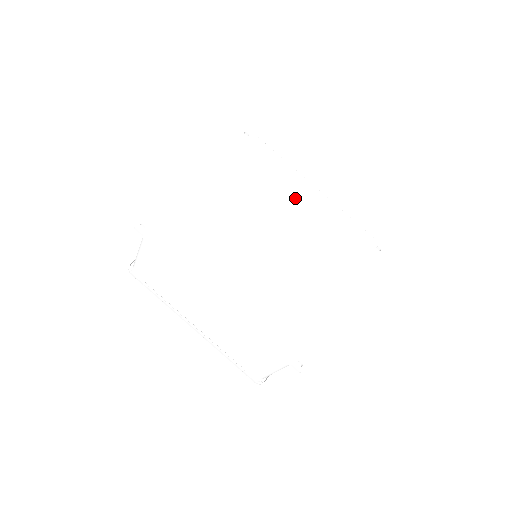
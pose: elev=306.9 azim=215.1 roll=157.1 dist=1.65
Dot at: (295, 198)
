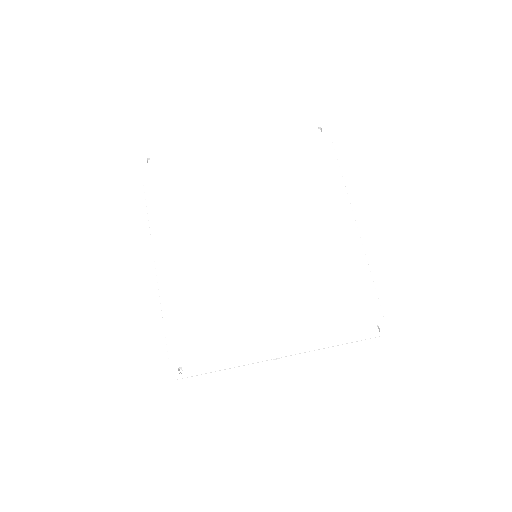
Dot at: (319, 218)
